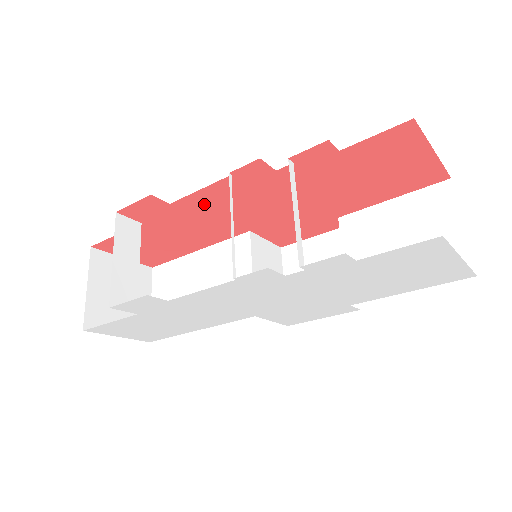
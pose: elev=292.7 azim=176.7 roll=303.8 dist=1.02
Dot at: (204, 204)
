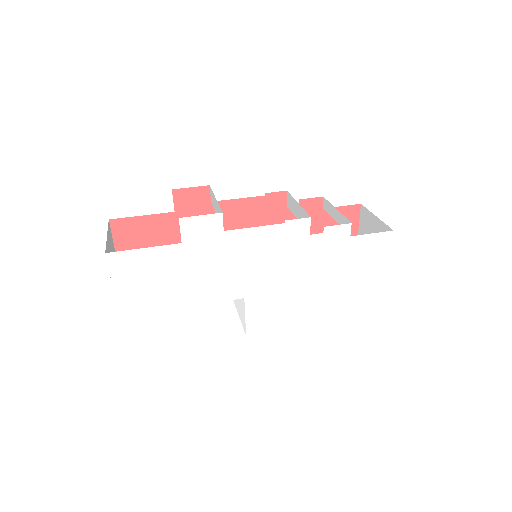
Dot at: (229, 215)
